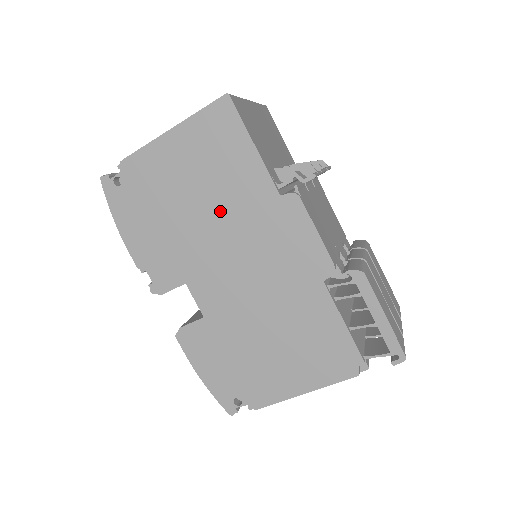
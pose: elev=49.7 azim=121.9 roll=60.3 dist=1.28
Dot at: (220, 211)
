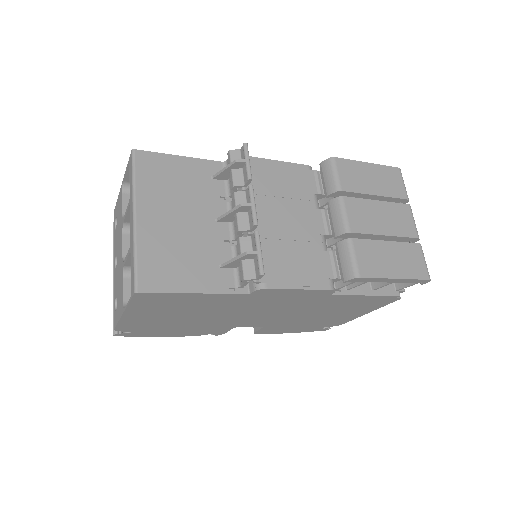
Dot at: (215, 312)
